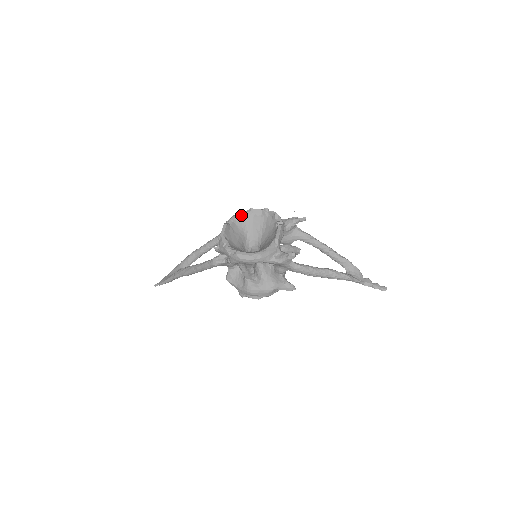
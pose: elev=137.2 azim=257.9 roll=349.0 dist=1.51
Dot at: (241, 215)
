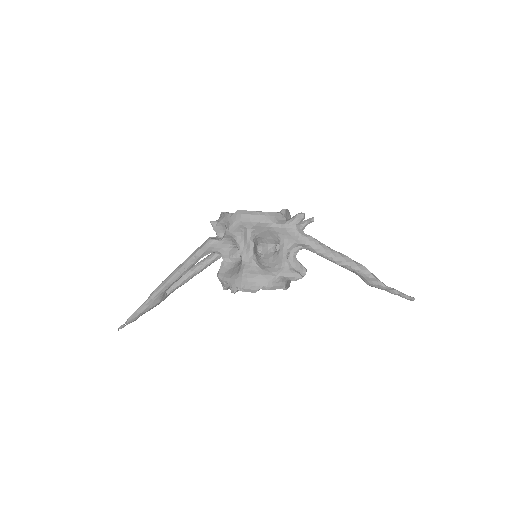
Dot at: occluded
